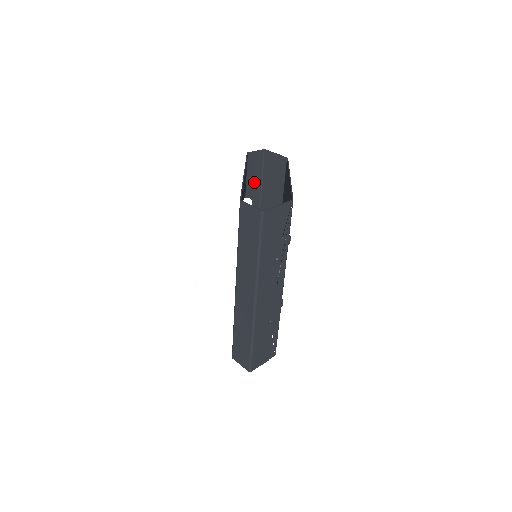
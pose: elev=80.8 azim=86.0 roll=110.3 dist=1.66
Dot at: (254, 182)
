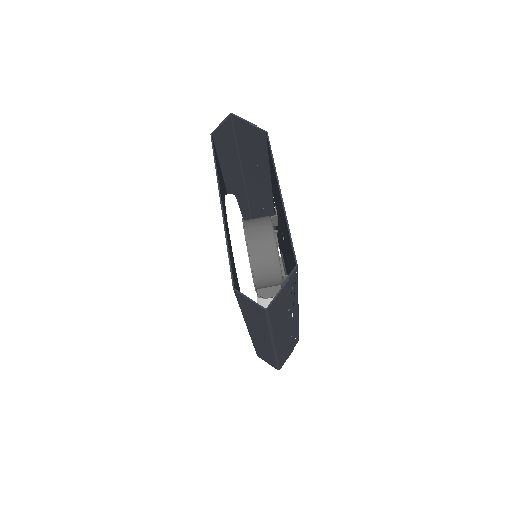
Dot at: (228, 153)
